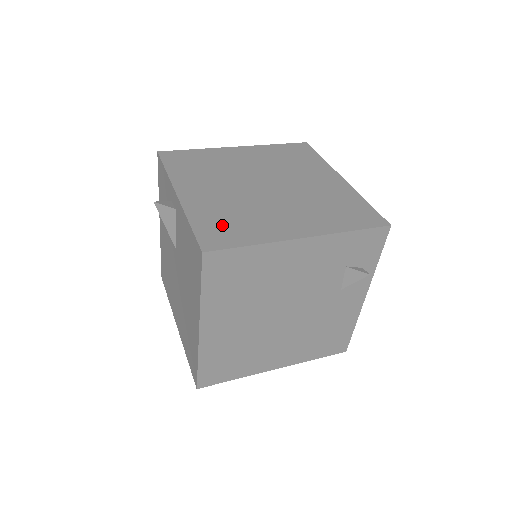
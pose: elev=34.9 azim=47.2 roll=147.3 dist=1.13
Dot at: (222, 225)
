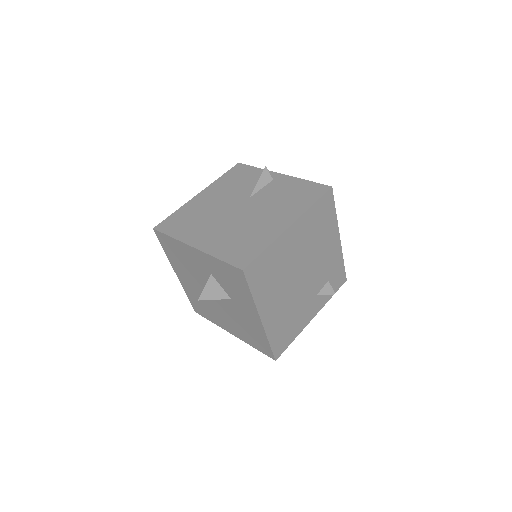
Dot at: occluded
